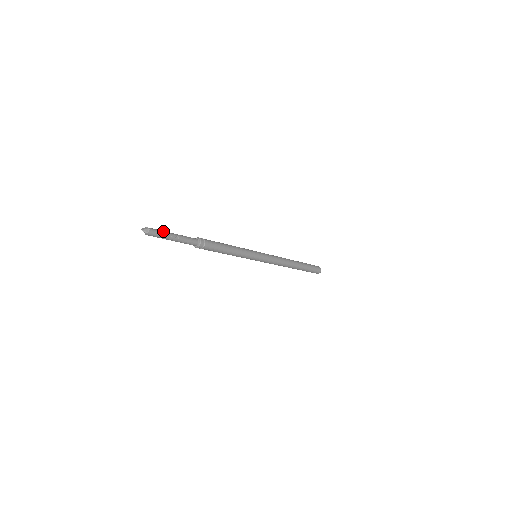
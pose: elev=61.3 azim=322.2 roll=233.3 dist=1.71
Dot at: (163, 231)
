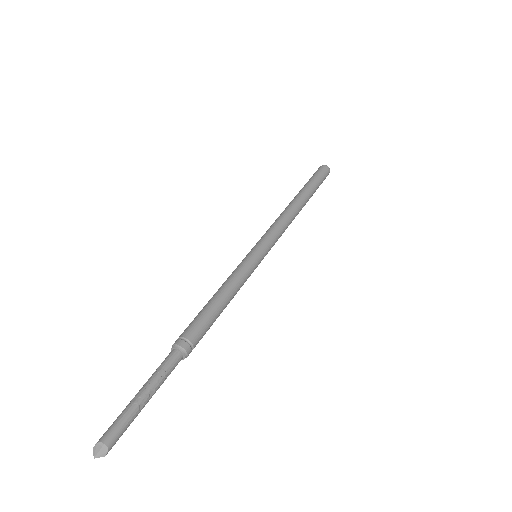
Dot at: (125, 414)
